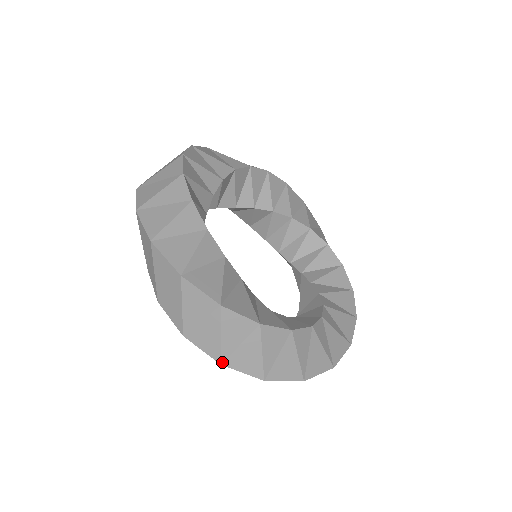
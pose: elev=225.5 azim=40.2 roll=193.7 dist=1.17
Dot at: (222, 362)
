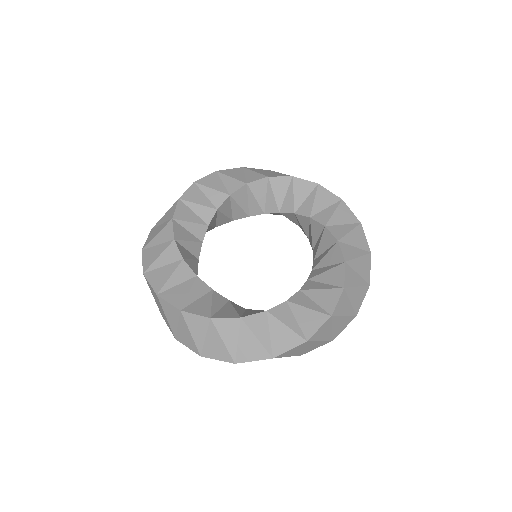
Dot at: (175, 337)
